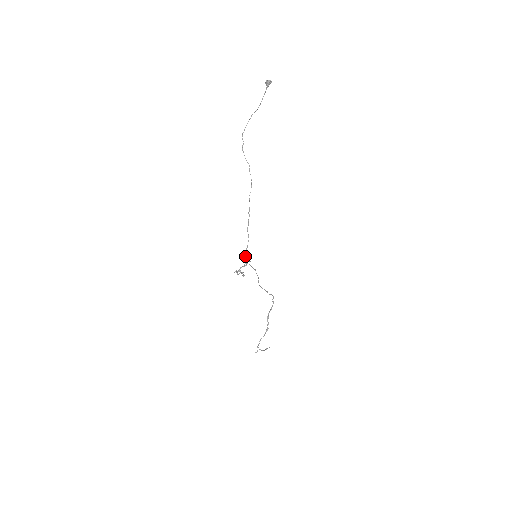
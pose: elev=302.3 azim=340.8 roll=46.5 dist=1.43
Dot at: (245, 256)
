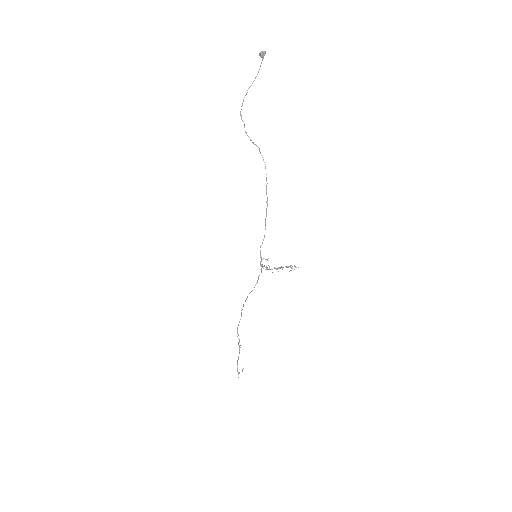
Dot at: (260, 255)
